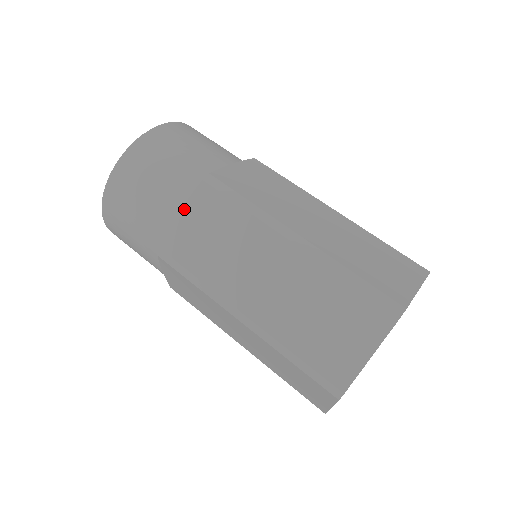
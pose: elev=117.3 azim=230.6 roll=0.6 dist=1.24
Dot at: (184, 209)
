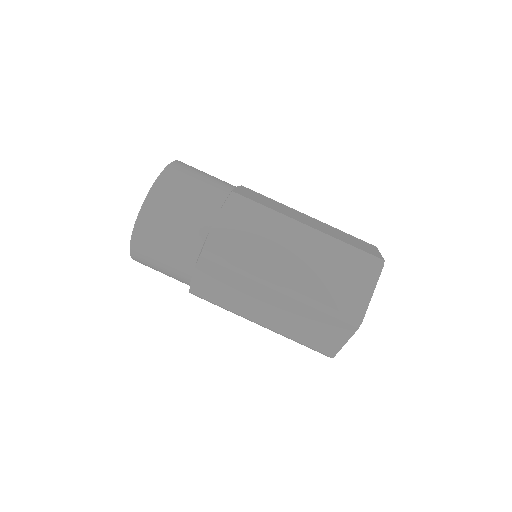
Dot at: (195, 272)
